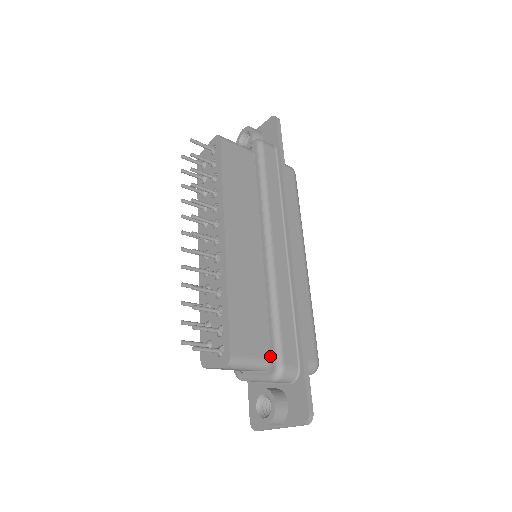
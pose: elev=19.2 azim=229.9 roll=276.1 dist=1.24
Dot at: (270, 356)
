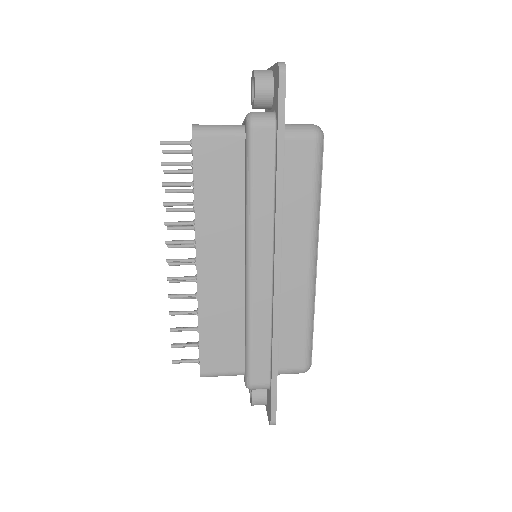
Dot at: occluded
